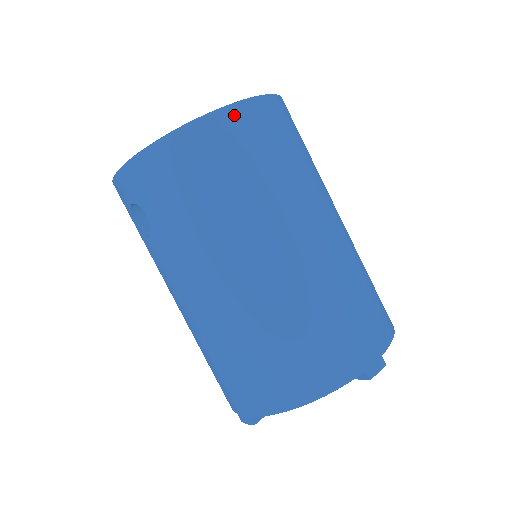
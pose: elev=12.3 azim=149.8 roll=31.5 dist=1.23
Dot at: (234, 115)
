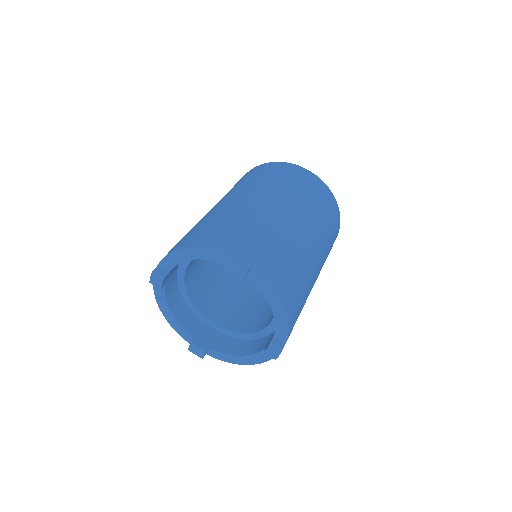
Dot at: (298, 168)
